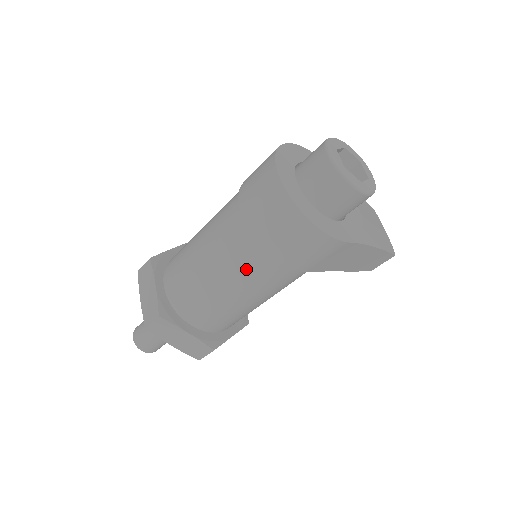
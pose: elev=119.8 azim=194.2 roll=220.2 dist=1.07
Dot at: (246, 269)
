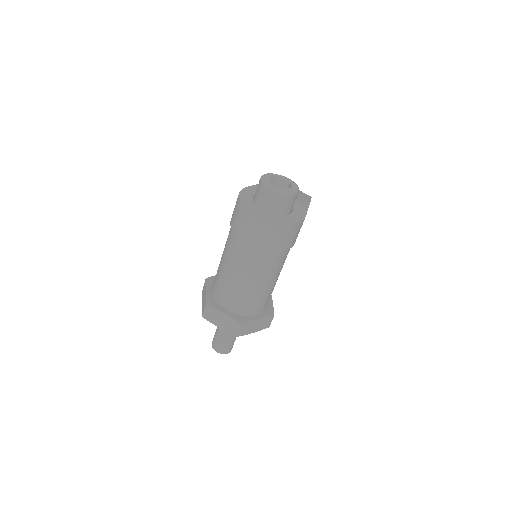
Dot at: (270, 267)
